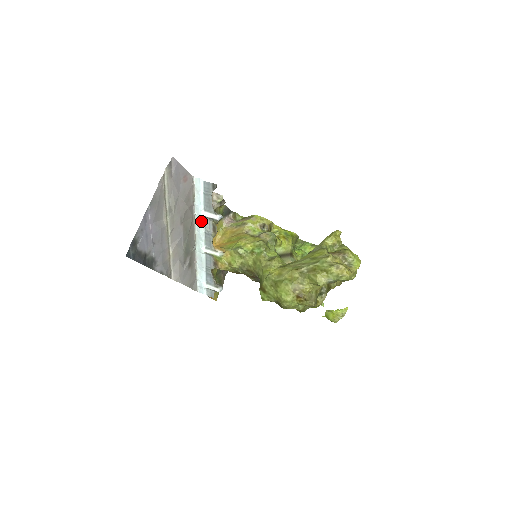
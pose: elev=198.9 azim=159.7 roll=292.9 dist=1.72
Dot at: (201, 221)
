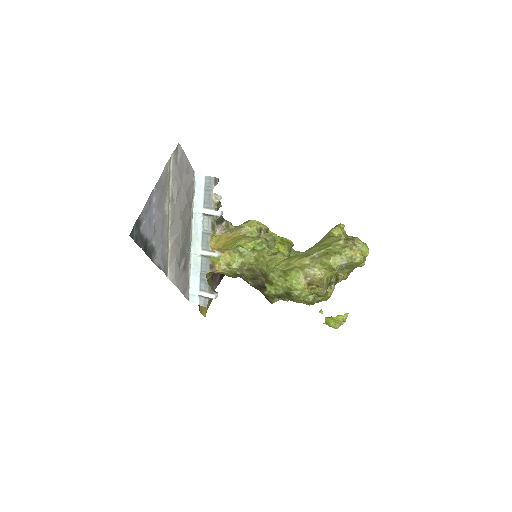
Dot at: (199, 219)
